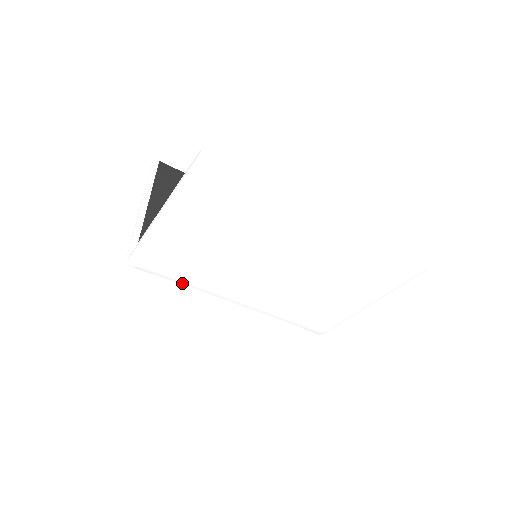
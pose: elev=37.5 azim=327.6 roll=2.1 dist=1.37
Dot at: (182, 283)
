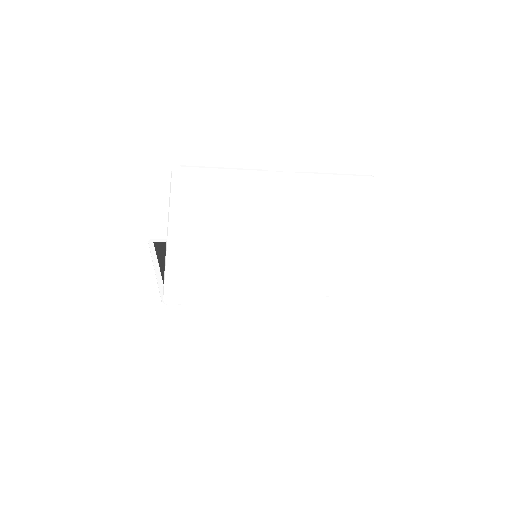
Dot at: (212, 300)
